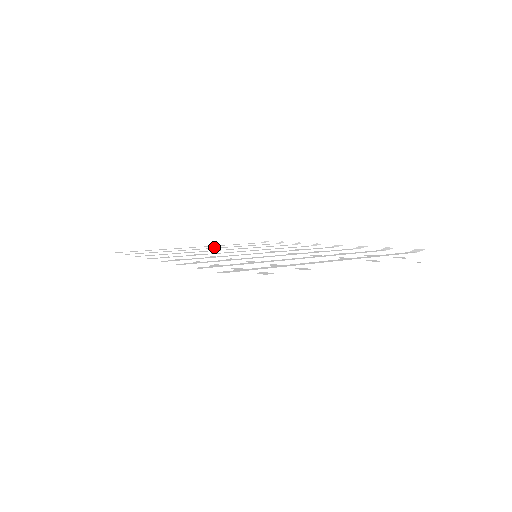
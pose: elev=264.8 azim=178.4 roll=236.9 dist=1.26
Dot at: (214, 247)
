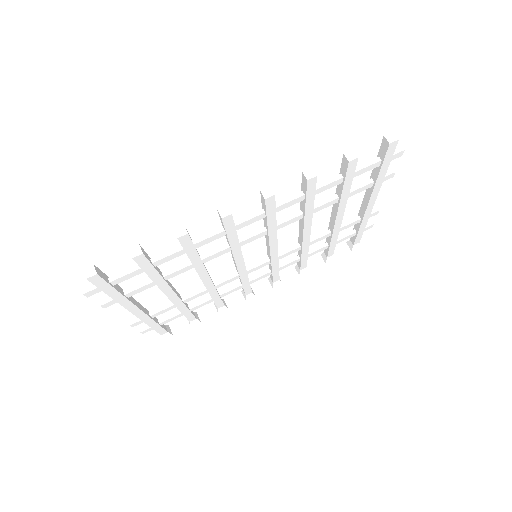
Dot at: (145, 309)
